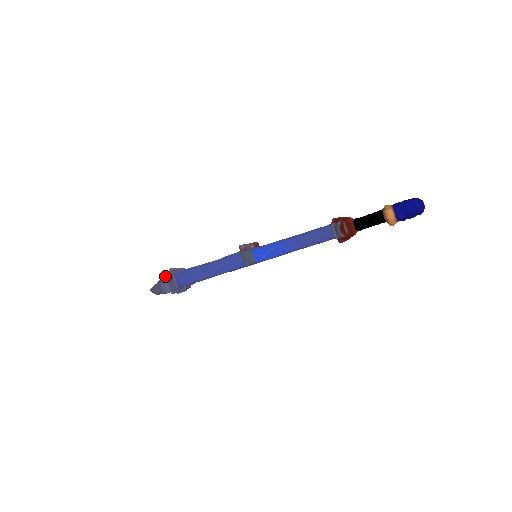
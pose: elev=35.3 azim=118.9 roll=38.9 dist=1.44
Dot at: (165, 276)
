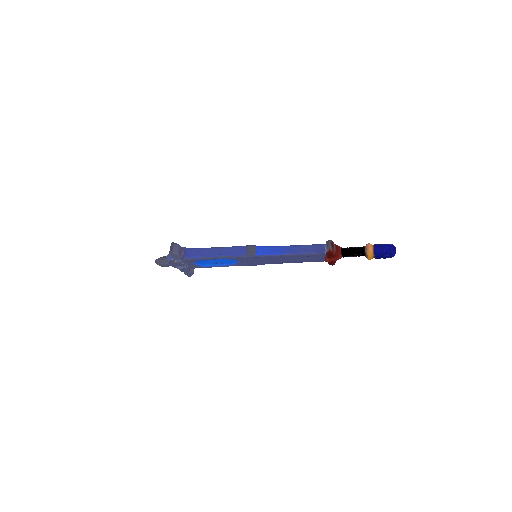
Dot at: occluded
